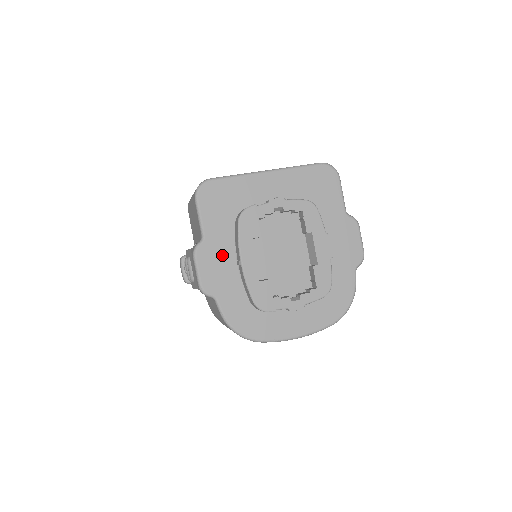
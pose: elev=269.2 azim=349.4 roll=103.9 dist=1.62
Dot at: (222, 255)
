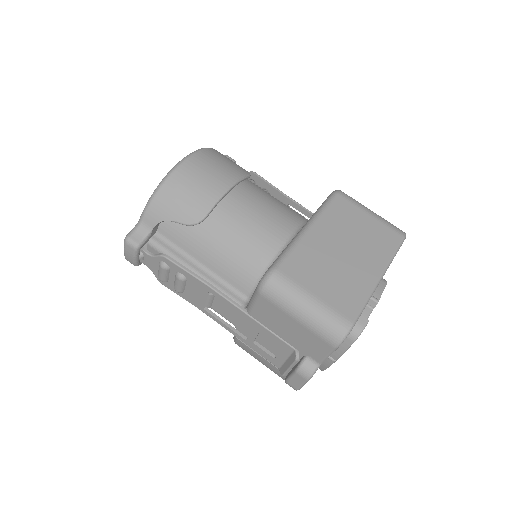
Dot at: occluded
